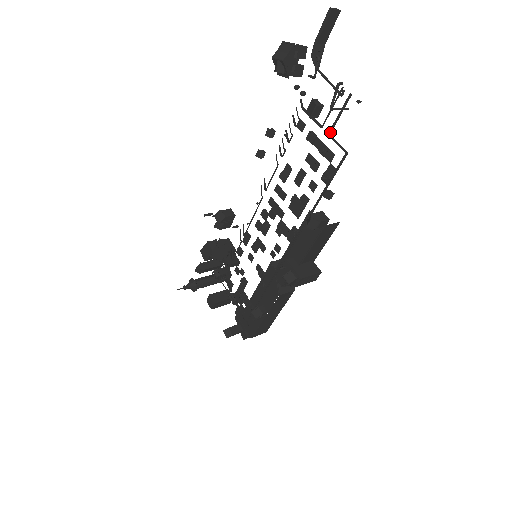
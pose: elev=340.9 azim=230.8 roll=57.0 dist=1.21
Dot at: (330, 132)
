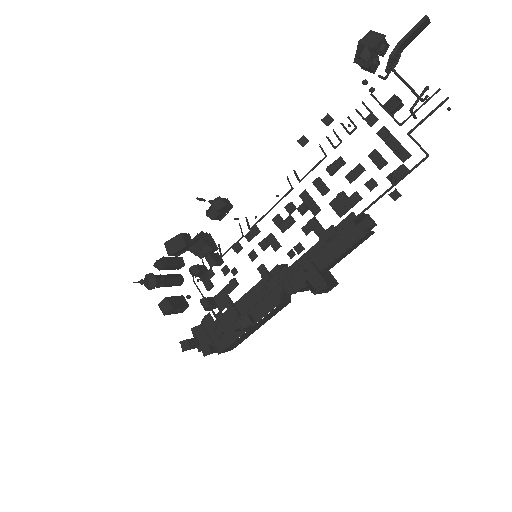
Dot at: (411, 131)
